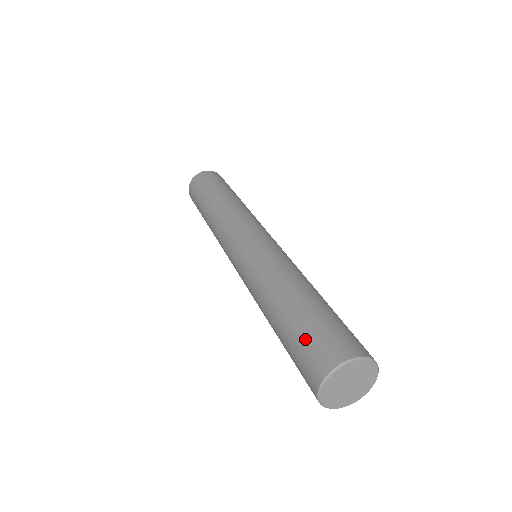
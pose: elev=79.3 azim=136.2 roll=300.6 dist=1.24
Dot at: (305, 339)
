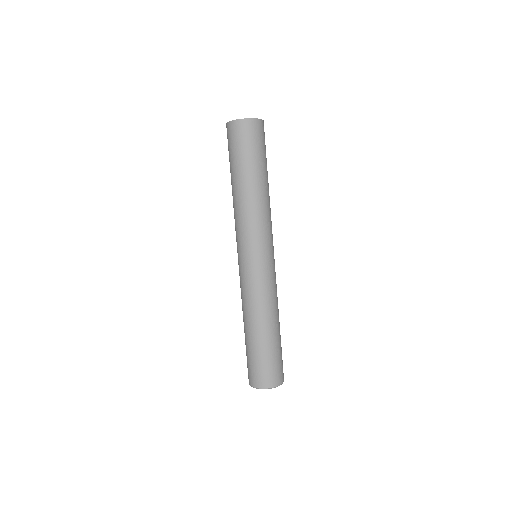
Dot at: (263, 364)
